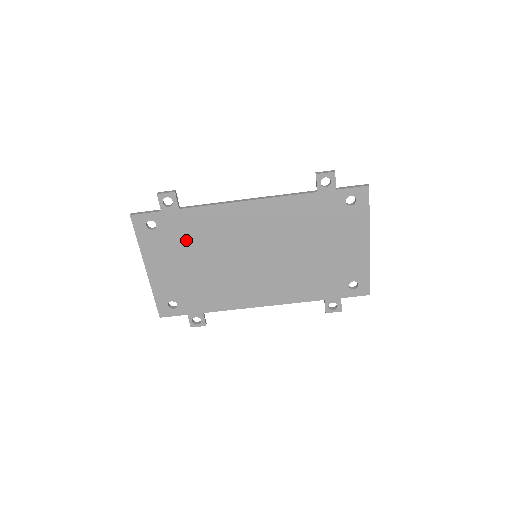
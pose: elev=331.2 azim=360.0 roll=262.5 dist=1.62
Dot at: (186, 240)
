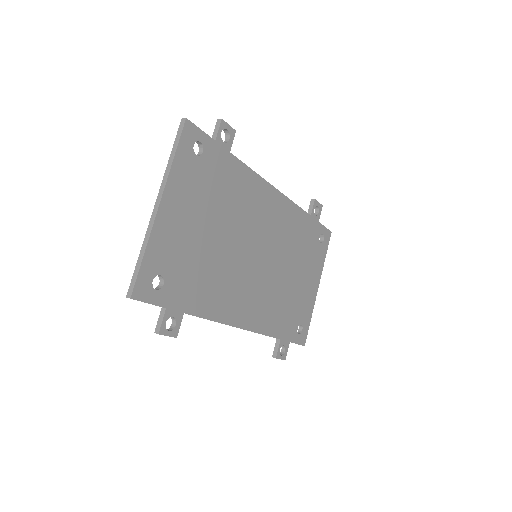
Dot at: (218, 194)
